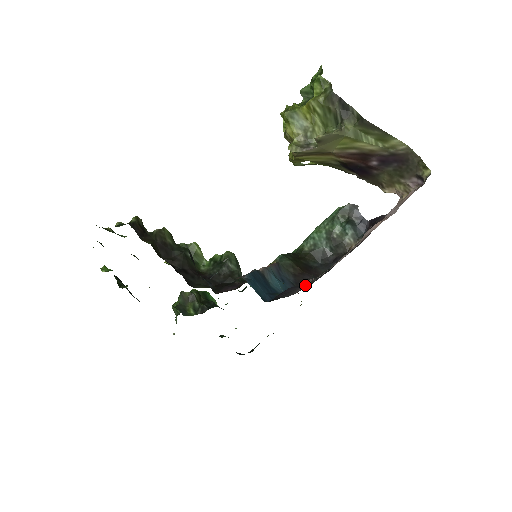
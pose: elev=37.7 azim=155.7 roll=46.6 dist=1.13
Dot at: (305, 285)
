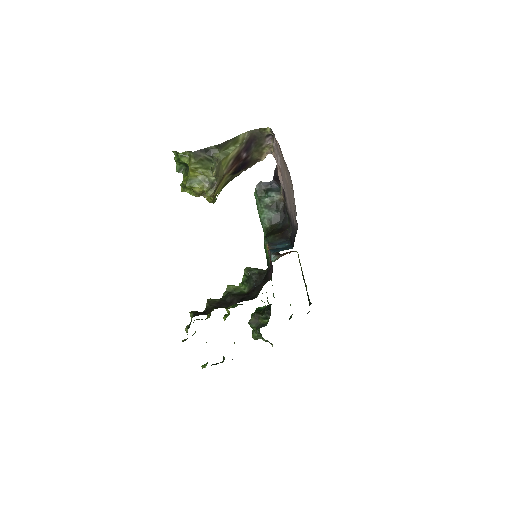
Dot at: (293, 228)
